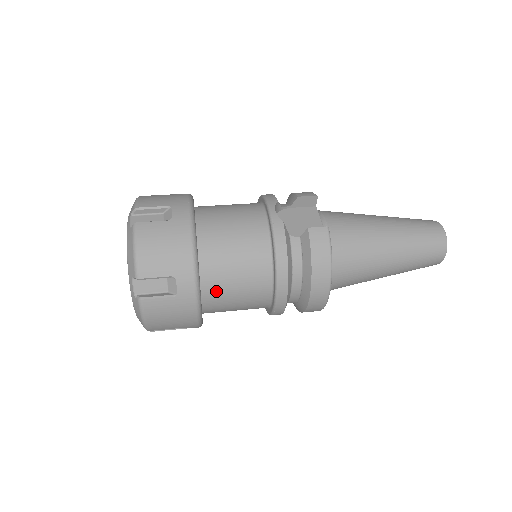
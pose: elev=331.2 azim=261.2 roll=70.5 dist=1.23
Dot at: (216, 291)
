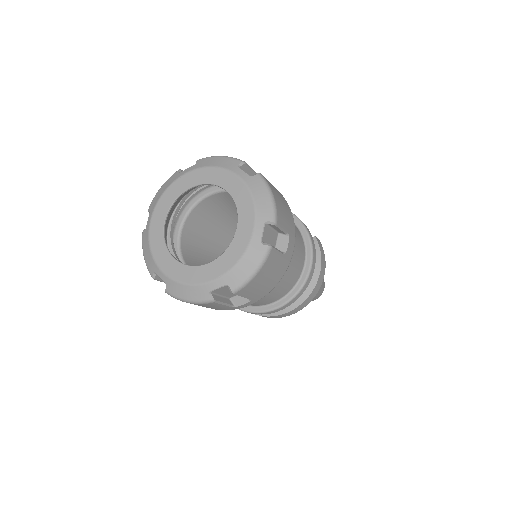
Dot at: occluded
